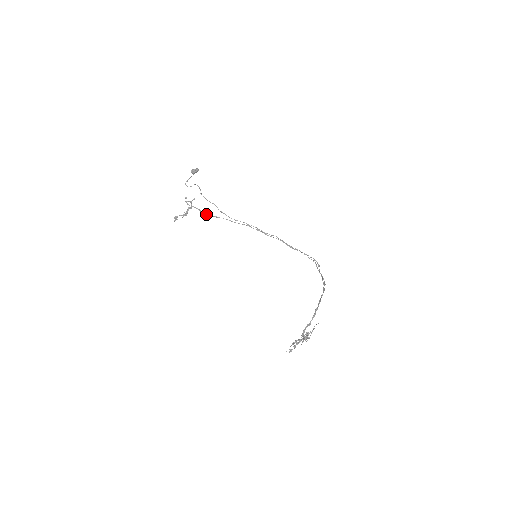
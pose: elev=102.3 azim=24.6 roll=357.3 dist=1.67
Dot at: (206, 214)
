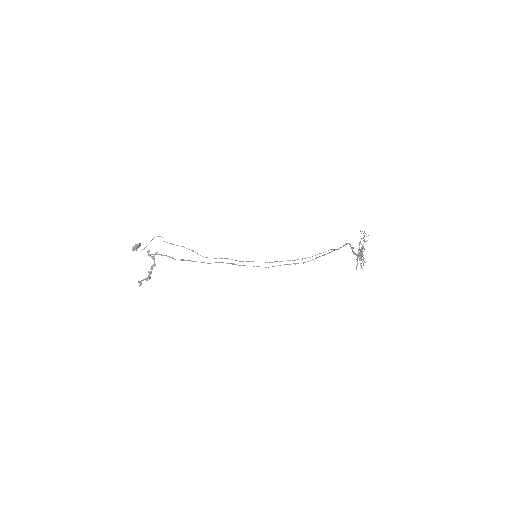
Dot at: occluded
